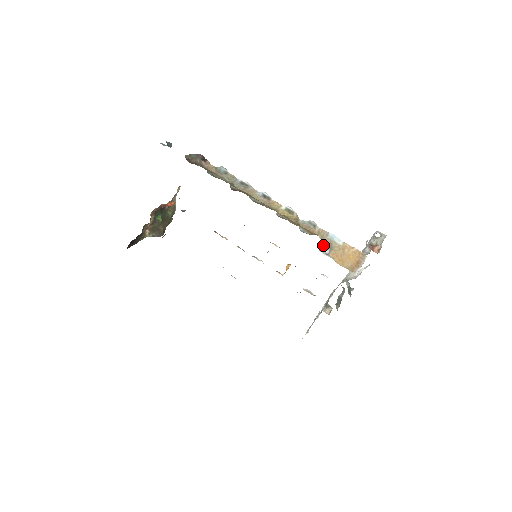
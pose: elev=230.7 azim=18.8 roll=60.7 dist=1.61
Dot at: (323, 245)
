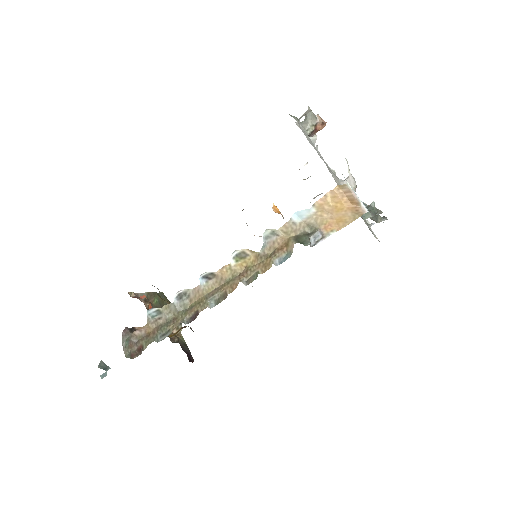
Dot at: (309, 240)
